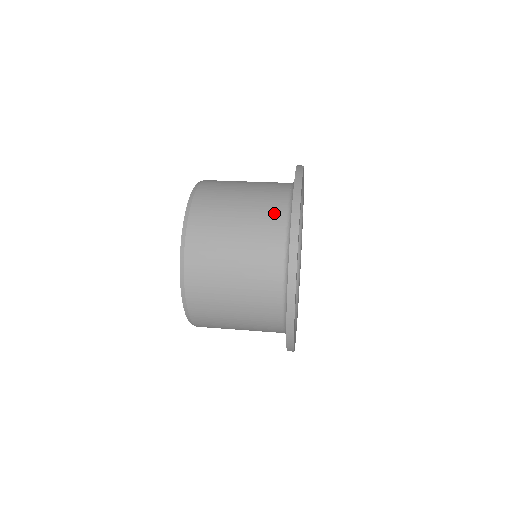
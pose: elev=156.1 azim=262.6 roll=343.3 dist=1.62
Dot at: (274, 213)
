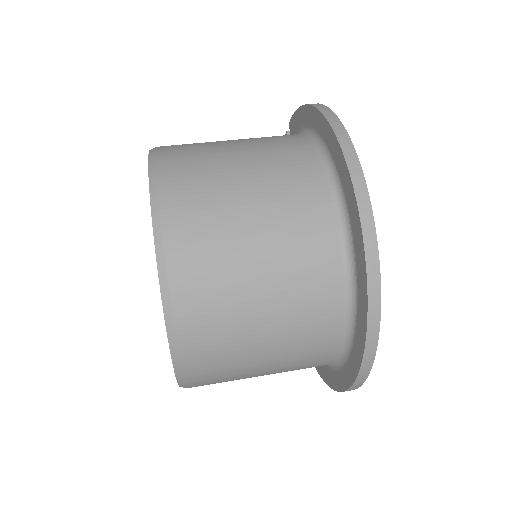
Dot at: (321, 260)
